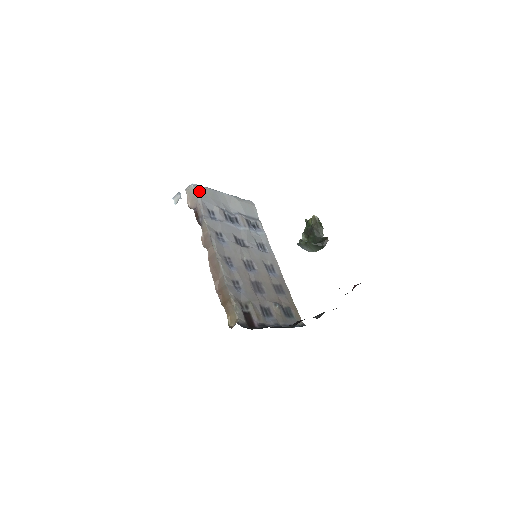
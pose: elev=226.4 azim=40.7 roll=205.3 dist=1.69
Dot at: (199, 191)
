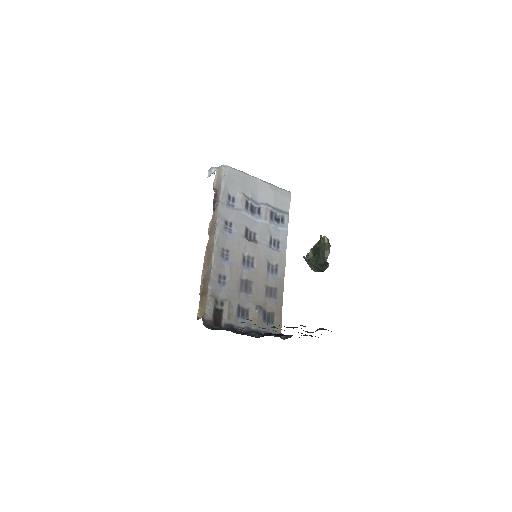
Dot at: (227, 174)
